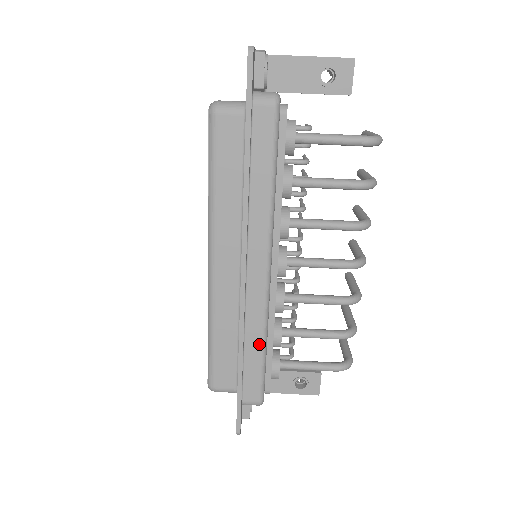
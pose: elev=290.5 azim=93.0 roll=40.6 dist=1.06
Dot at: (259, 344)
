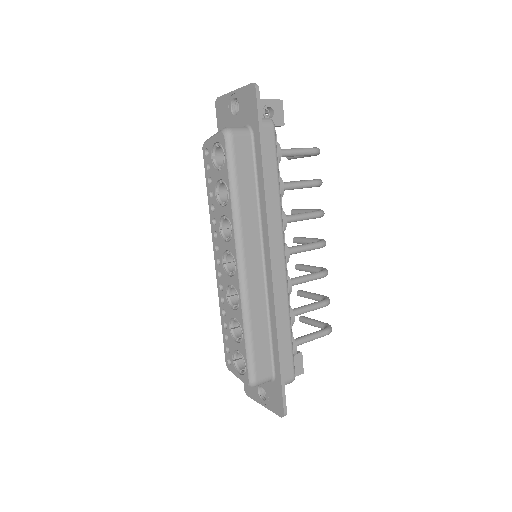
Dot at: (287, 323)
